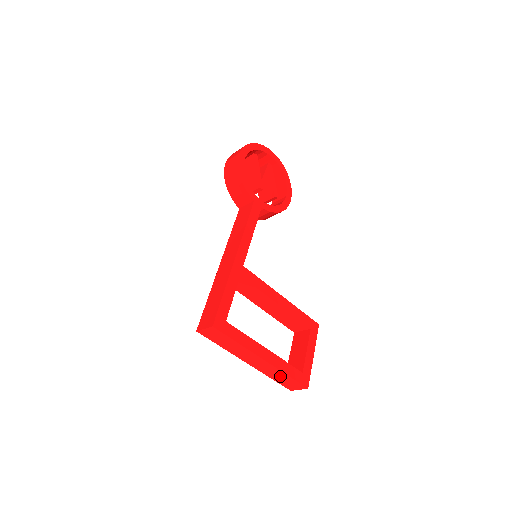
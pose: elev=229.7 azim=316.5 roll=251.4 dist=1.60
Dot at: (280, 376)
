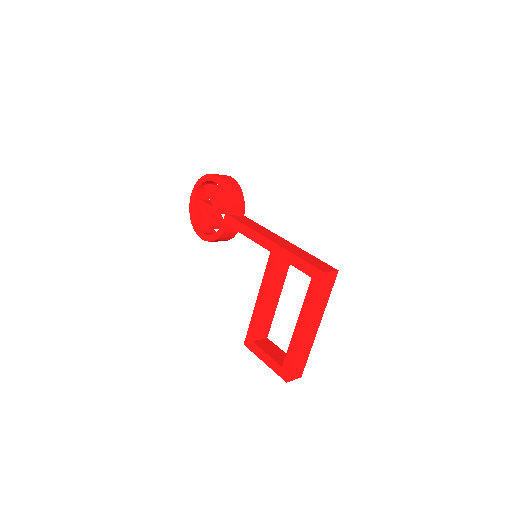
Dot at: (304, 355)
